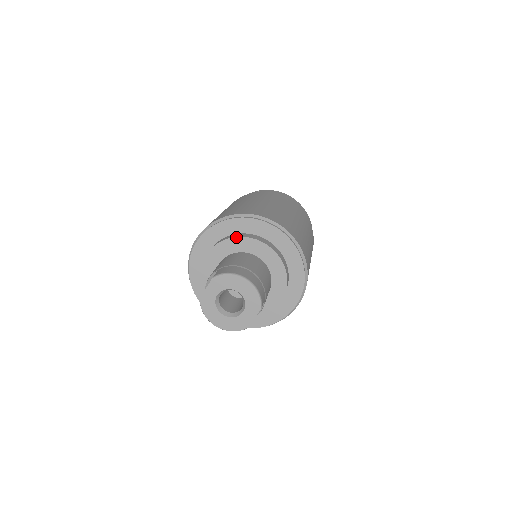
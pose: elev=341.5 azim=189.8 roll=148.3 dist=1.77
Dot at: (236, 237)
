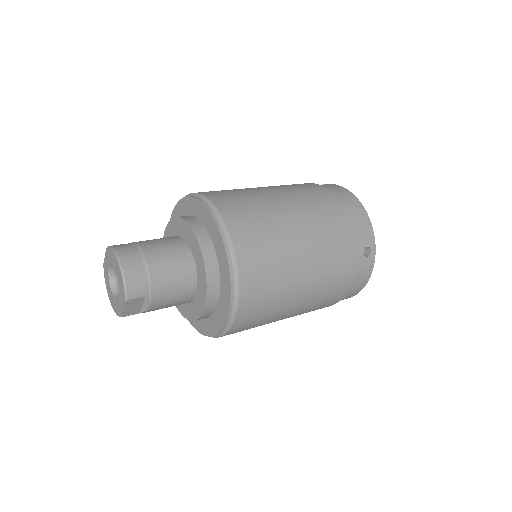
Dot at: (180, 218)
